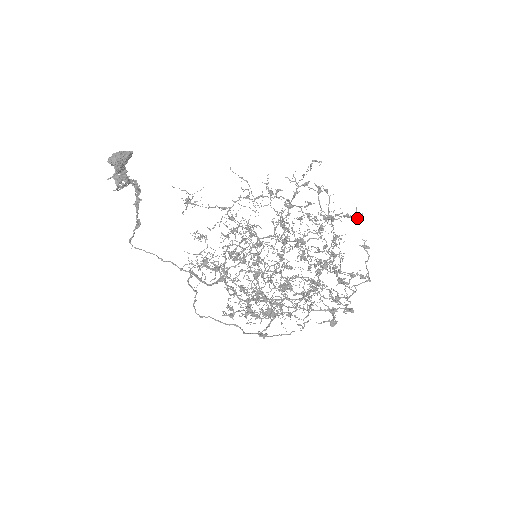
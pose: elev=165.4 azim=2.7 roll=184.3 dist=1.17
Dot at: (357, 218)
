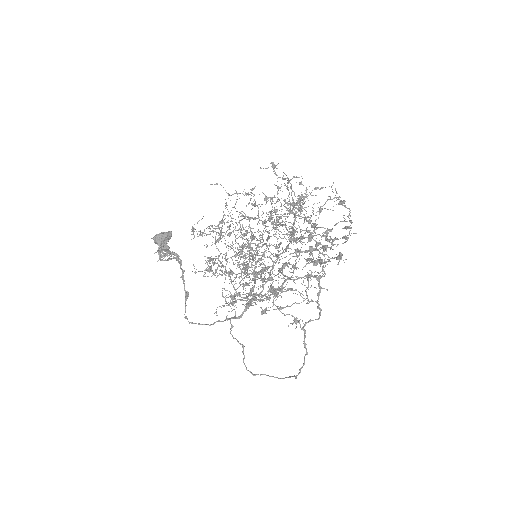
Dot at: (340, 197)
